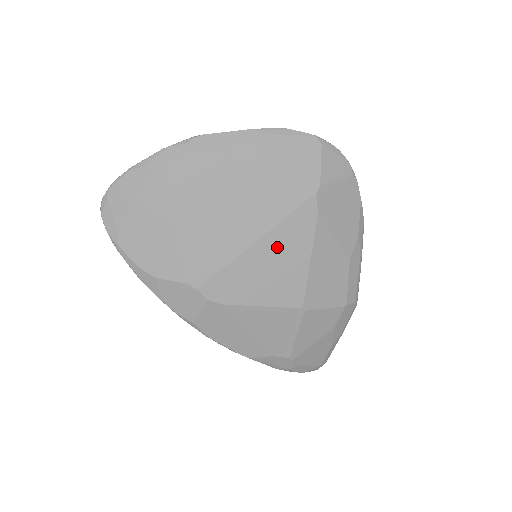
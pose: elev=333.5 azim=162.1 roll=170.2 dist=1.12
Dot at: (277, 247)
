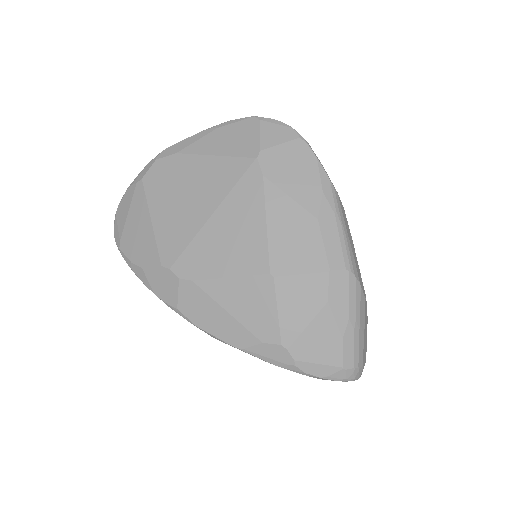
Dot at: (232, 215)
